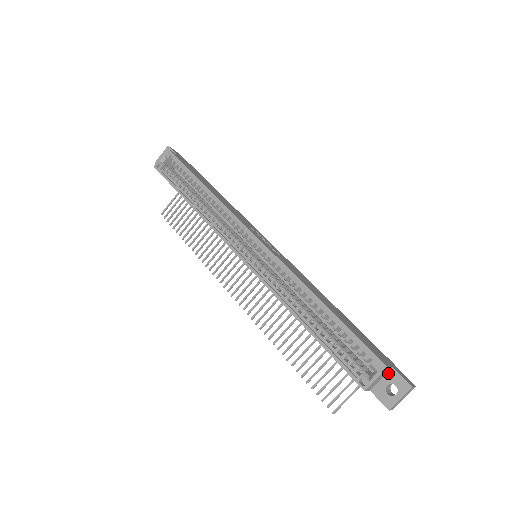
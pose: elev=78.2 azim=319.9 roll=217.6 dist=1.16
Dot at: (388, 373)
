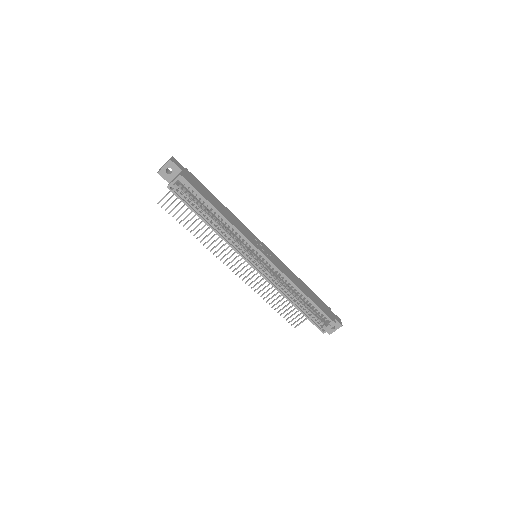
Dot at: occluded
